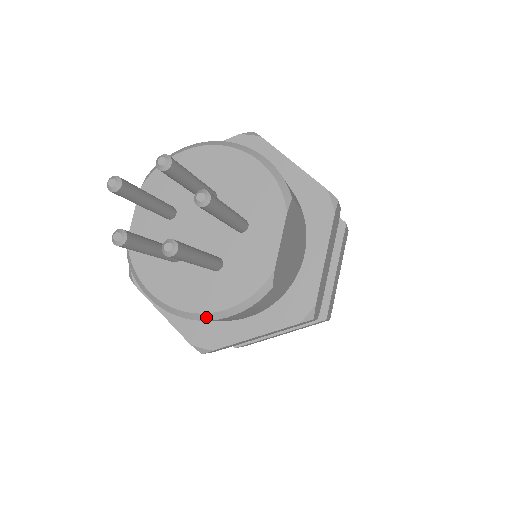
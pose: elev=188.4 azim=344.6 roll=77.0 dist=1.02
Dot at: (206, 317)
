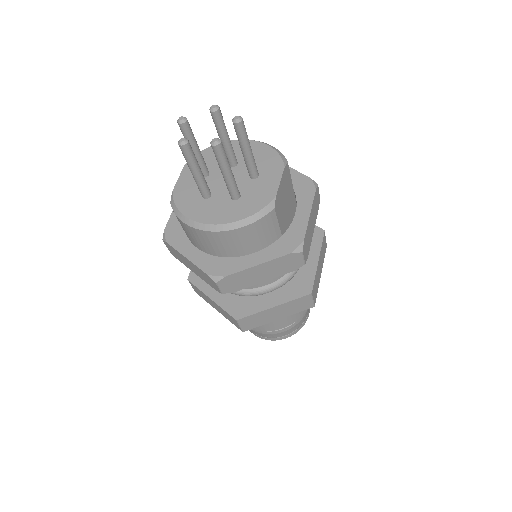
Dot at: (226, 227)
